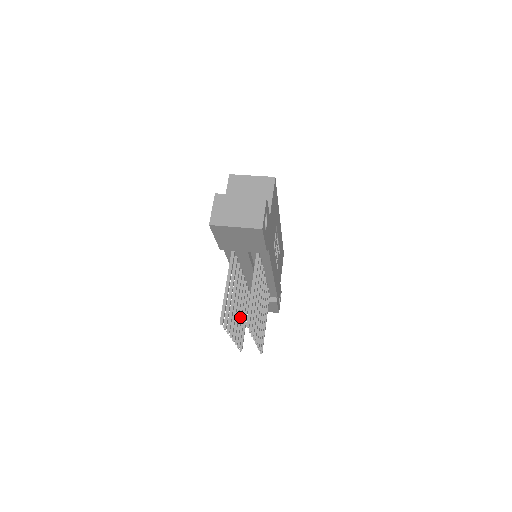
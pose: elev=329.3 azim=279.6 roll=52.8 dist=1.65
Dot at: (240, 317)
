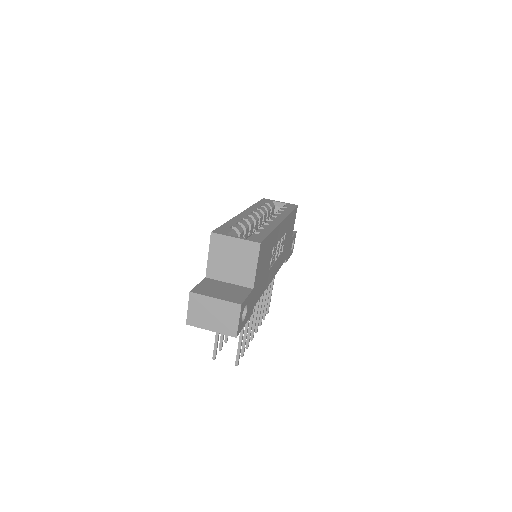
Dot at: occluded
